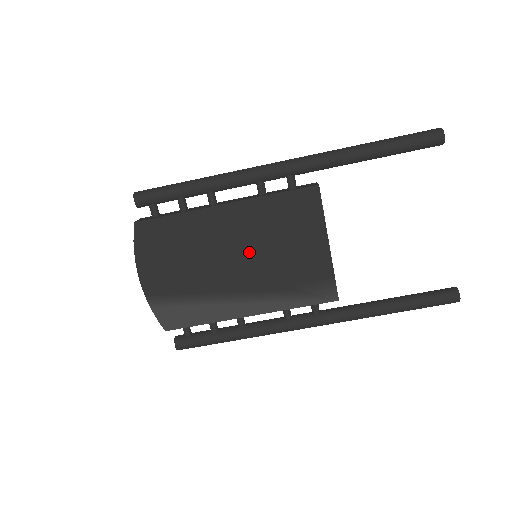
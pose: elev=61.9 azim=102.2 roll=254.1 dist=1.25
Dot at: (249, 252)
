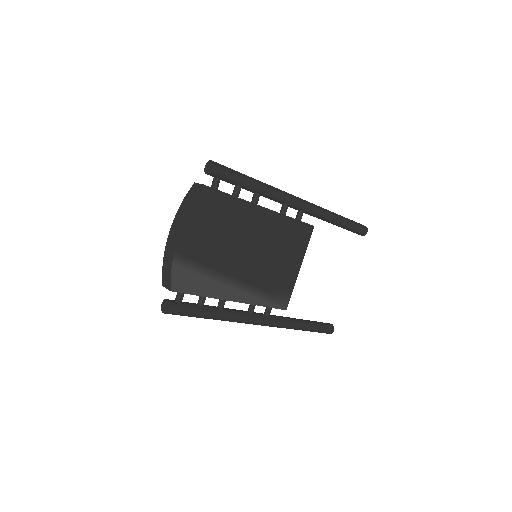
Dot at: (260, 251)
